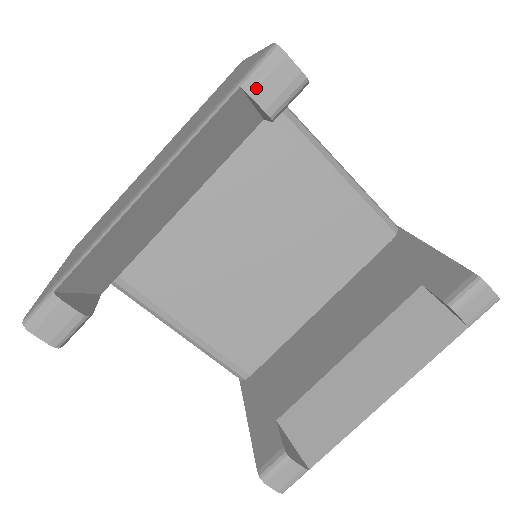
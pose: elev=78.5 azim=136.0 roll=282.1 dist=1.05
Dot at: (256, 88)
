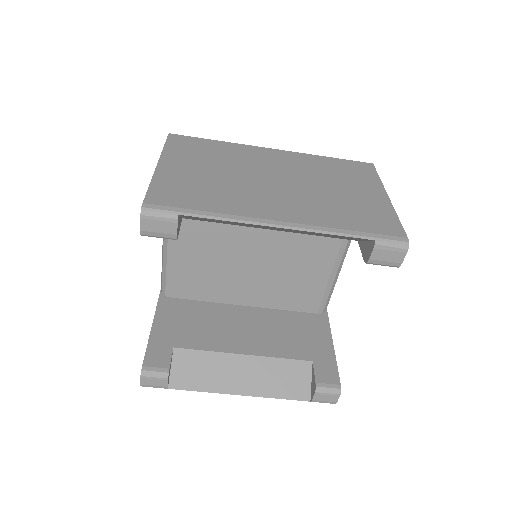
Dot at: (380, 249)
